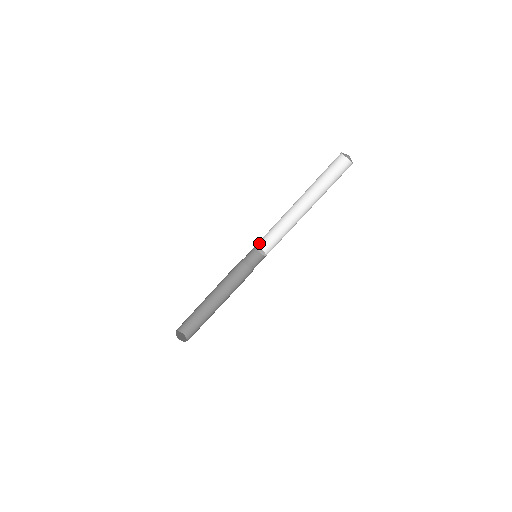
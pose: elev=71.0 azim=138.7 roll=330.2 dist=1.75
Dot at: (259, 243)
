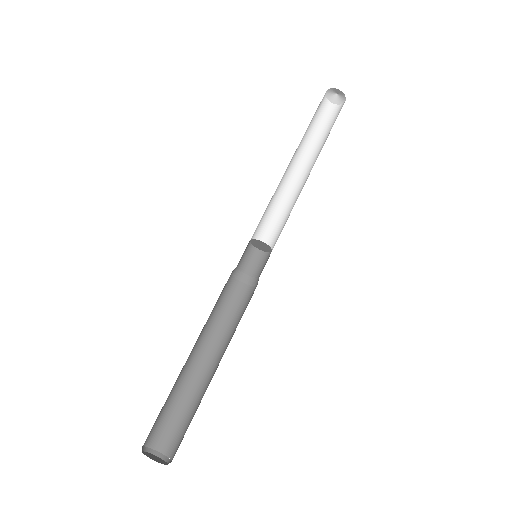
Dot at: occluded
